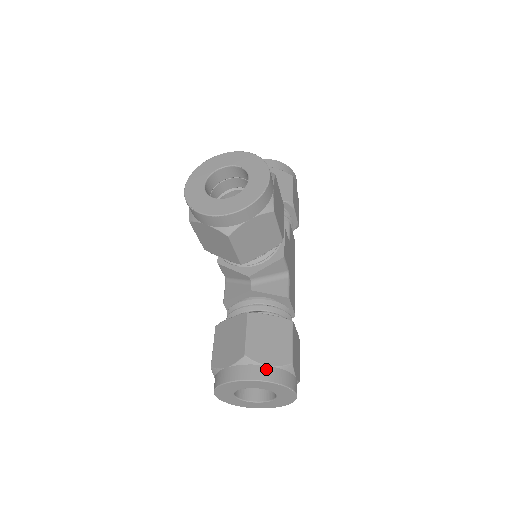
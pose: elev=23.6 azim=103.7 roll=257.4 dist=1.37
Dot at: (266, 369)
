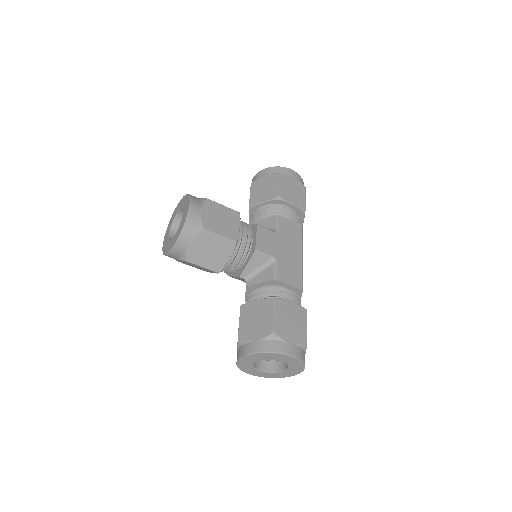
Dot at: (253, 344)
